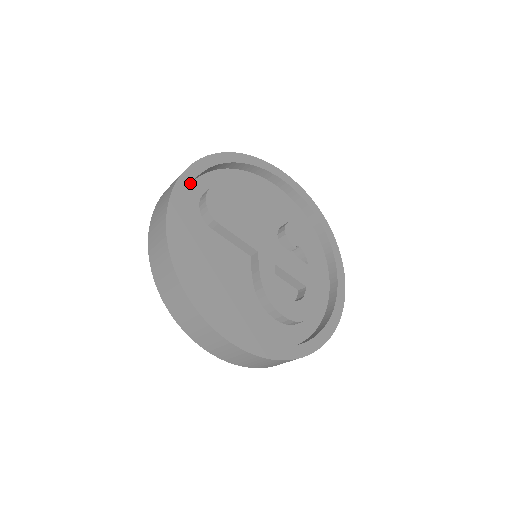
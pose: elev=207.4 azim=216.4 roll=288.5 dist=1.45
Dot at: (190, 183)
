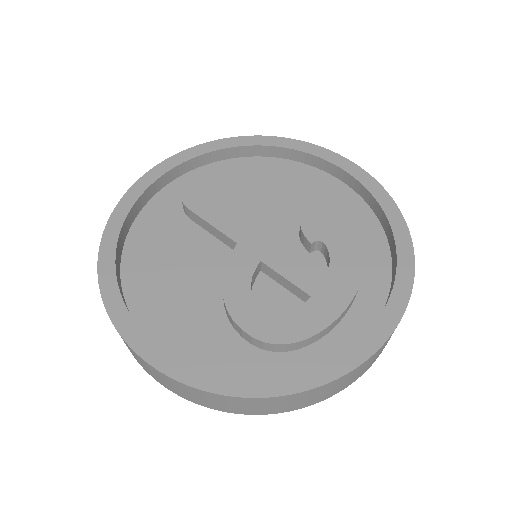
Dot at: (170, 169)
